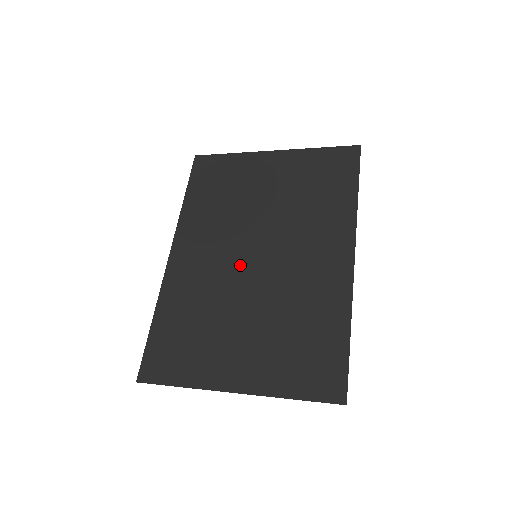
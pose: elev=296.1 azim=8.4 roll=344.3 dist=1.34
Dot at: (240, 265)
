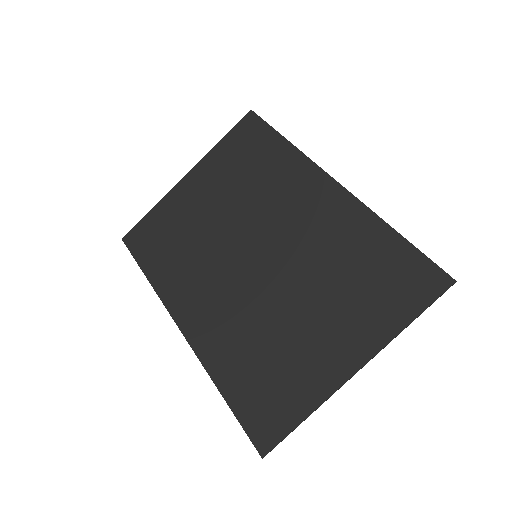
Dot at: (250, 275)
